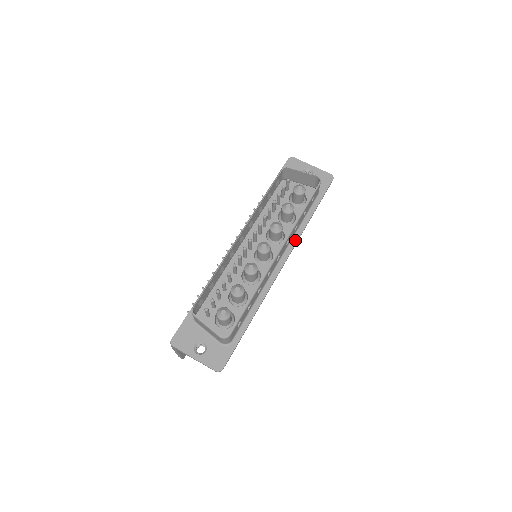
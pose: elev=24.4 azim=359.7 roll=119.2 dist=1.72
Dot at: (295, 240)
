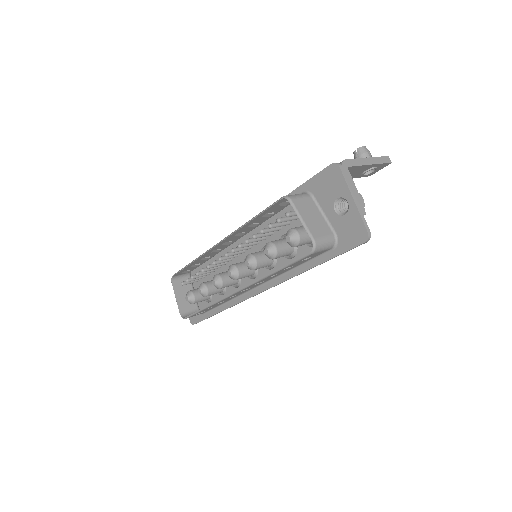
Dot at: (280, 280)
